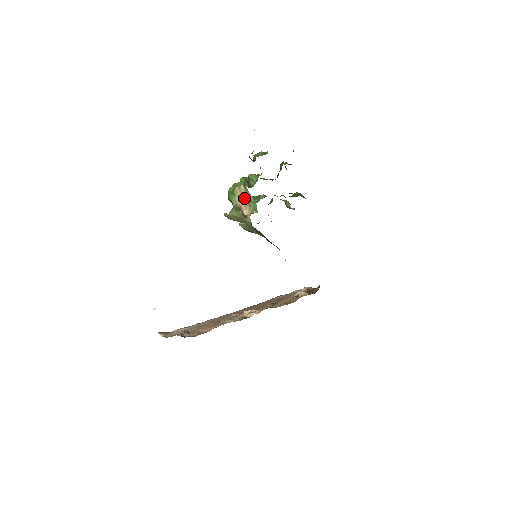
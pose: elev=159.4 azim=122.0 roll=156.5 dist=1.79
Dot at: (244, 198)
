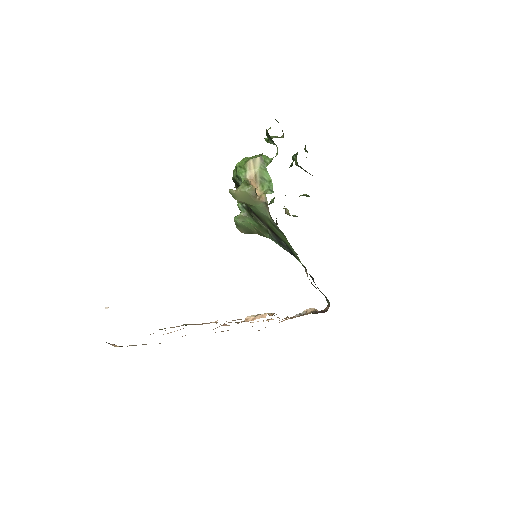
Dot at: (257, 175)
